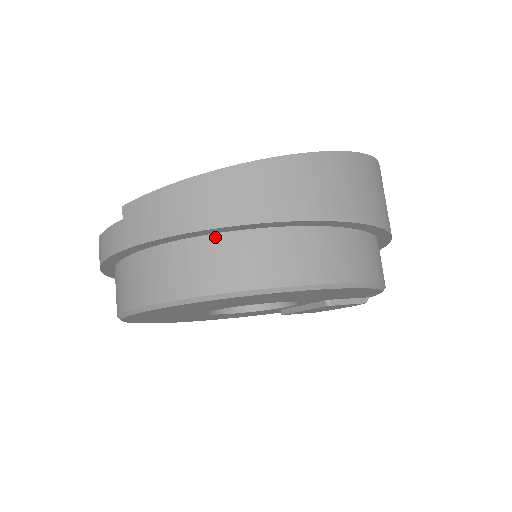
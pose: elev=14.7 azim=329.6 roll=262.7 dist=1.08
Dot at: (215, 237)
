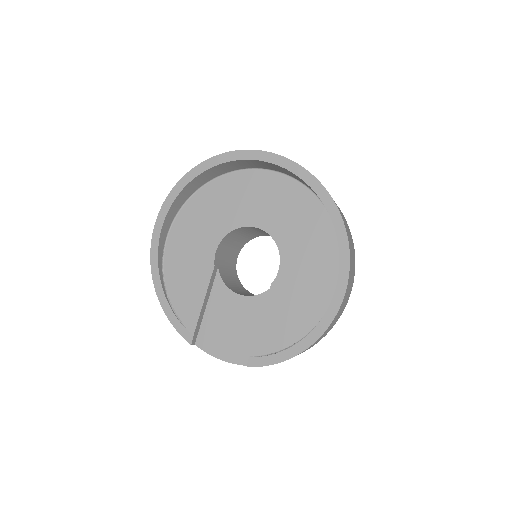
Dot at: occluded
